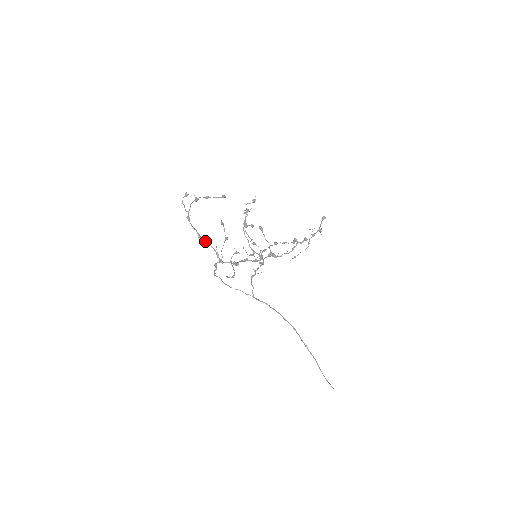
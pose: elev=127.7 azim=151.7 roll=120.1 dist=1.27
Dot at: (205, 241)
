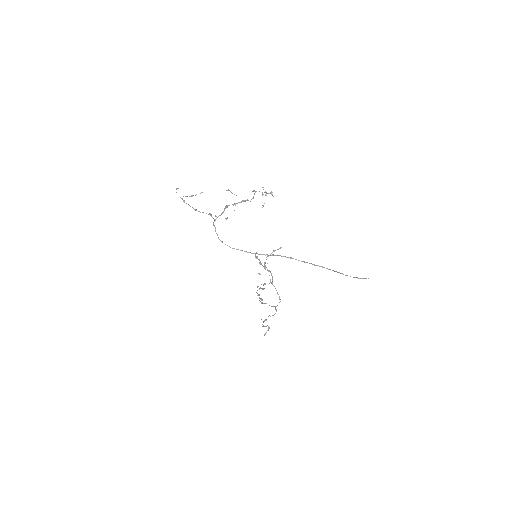
Dot at: (200, 212)
